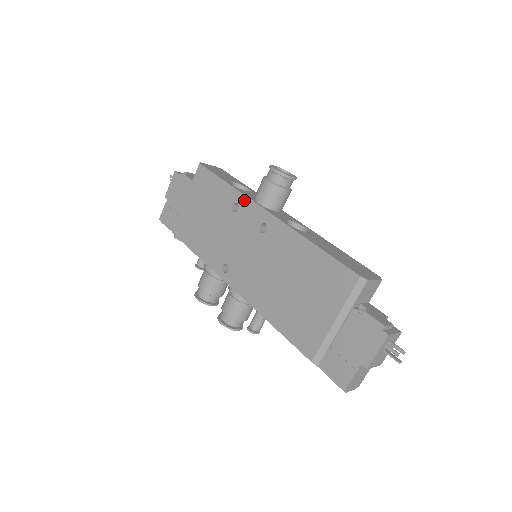
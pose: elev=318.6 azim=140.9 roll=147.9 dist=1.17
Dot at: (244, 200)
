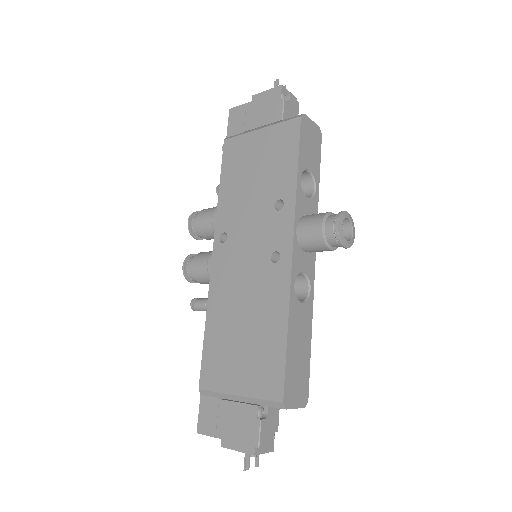
Dot at: (290, 211)
